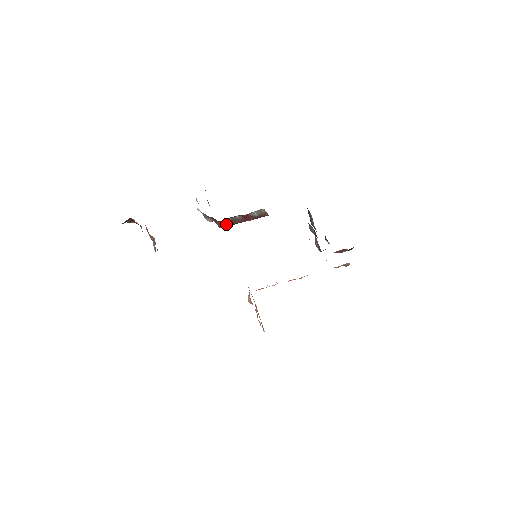
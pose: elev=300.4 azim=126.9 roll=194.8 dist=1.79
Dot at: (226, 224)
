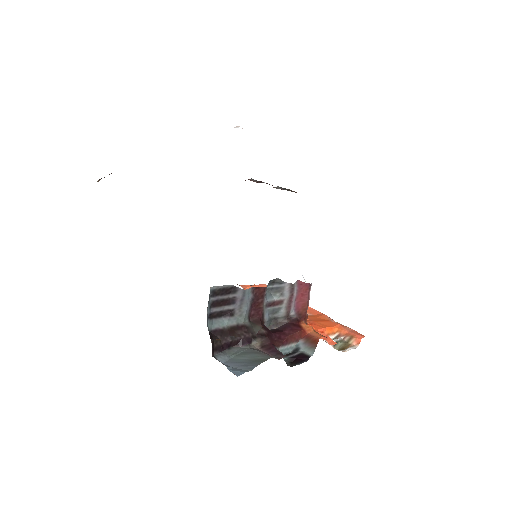
Dot at: (257, 182)
